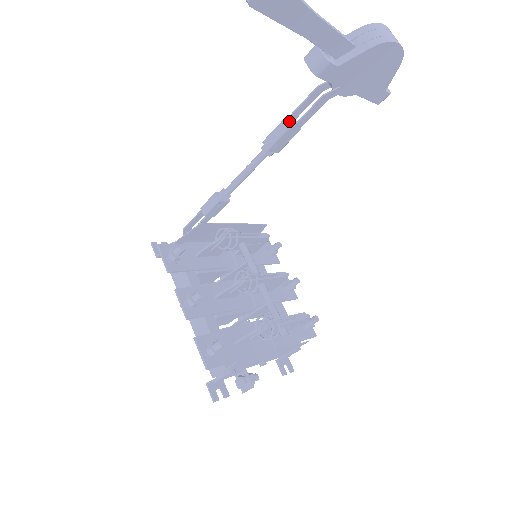
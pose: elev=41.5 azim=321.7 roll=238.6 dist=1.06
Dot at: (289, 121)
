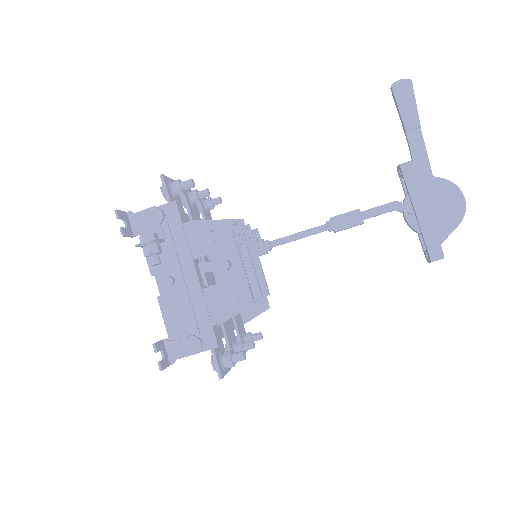
Dot at: occluded
